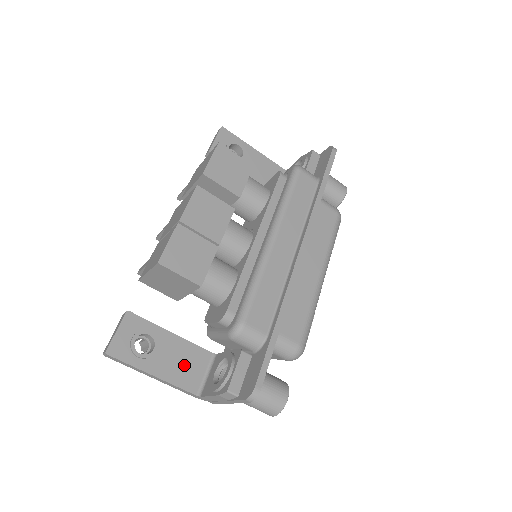
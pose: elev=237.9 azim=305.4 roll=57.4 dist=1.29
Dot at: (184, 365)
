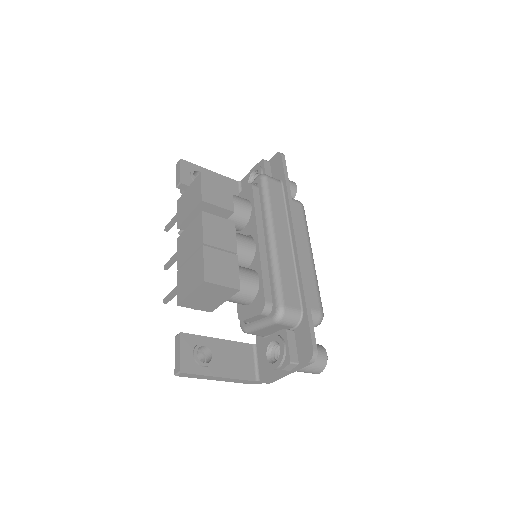
Dot at: (237, 361)
